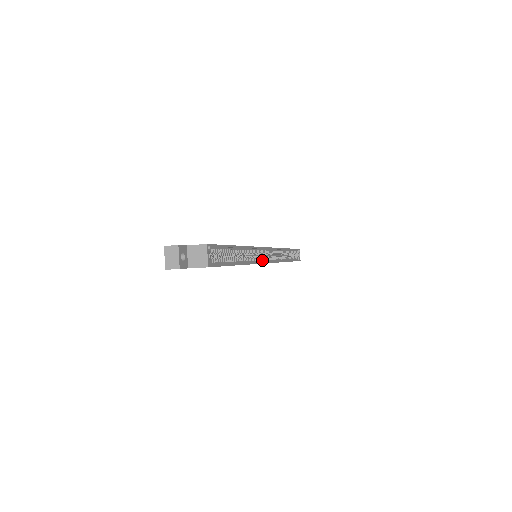
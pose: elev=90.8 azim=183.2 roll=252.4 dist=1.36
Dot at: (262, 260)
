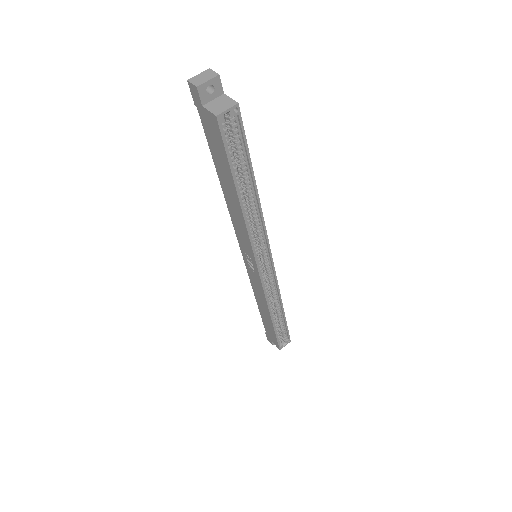
Dot at: (257, 254)
